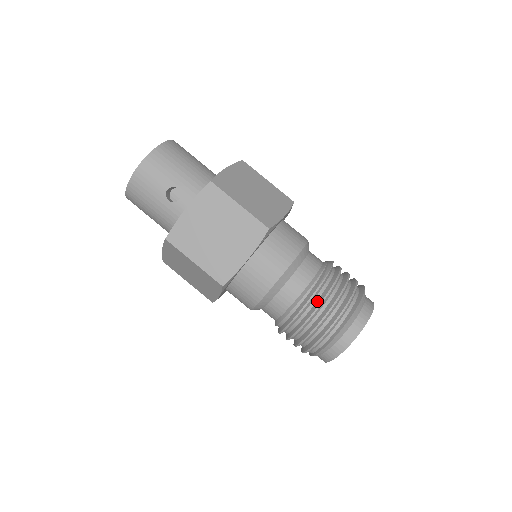
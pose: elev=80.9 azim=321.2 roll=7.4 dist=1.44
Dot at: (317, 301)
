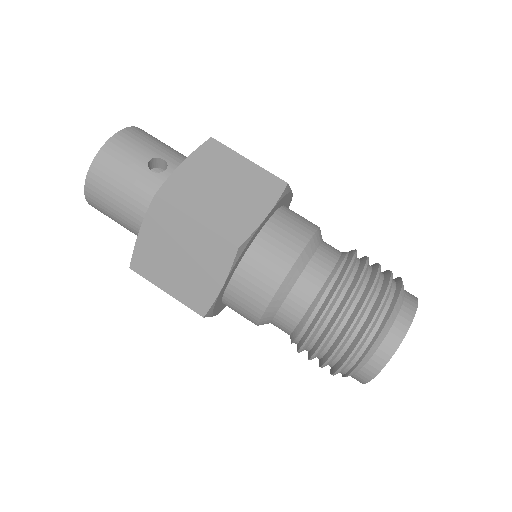
Dot at: (356, 274)
